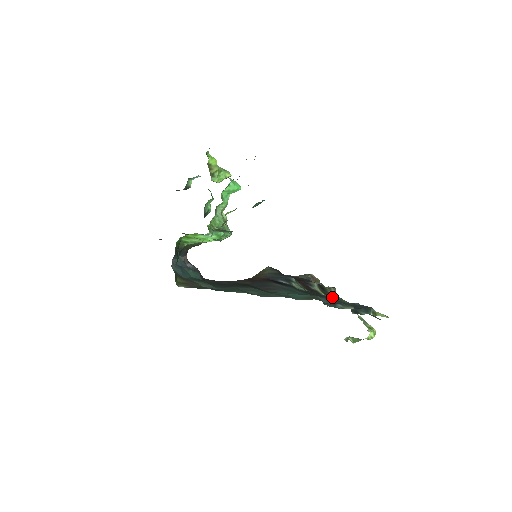
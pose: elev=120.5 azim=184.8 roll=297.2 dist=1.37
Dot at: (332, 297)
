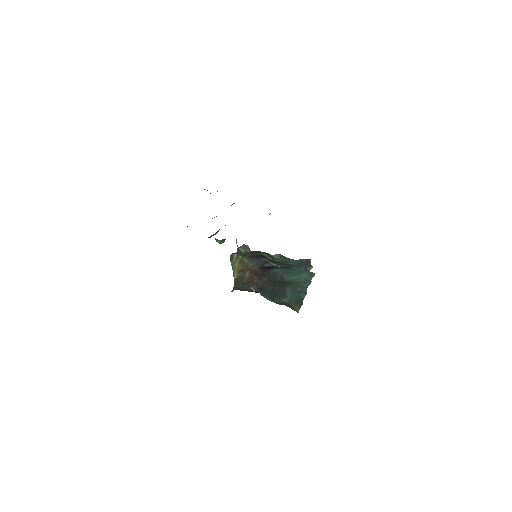
Dot at: (278, 259)
